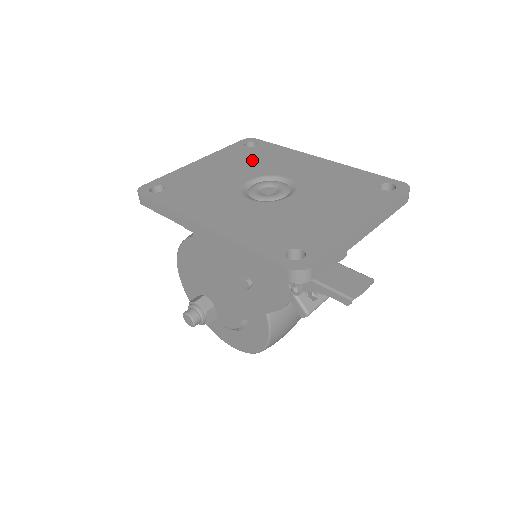
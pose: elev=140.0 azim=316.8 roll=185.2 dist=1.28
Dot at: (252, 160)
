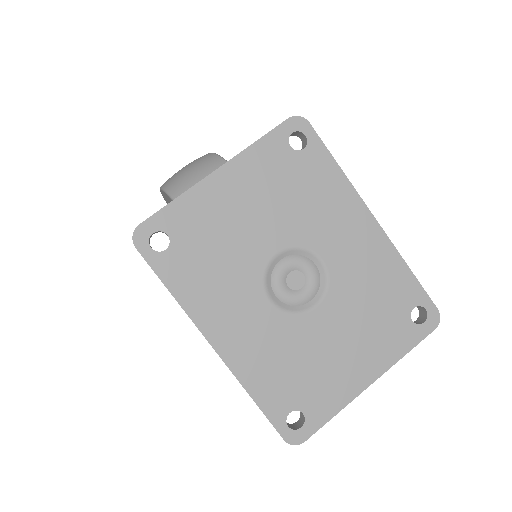
Dot at: (291, 196)
